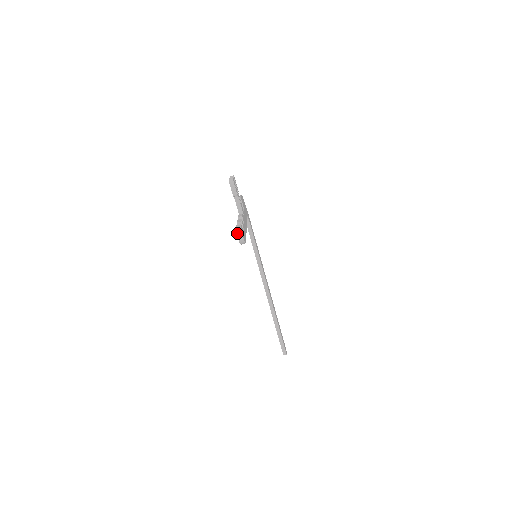
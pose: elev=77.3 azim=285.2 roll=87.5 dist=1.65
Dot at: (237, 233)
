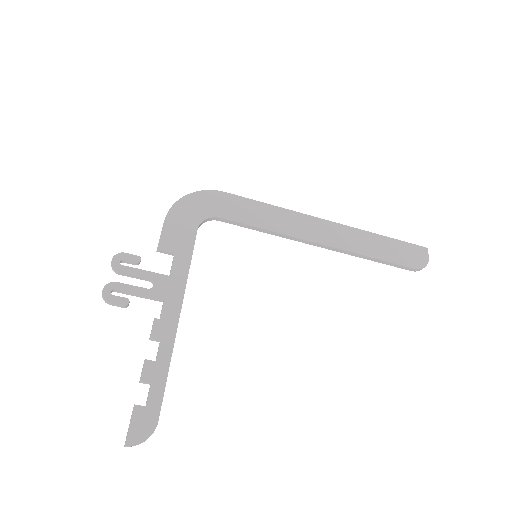
Dot at: (128, 446)
